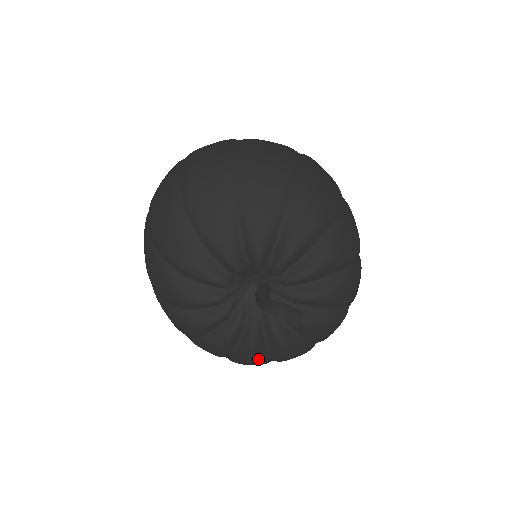
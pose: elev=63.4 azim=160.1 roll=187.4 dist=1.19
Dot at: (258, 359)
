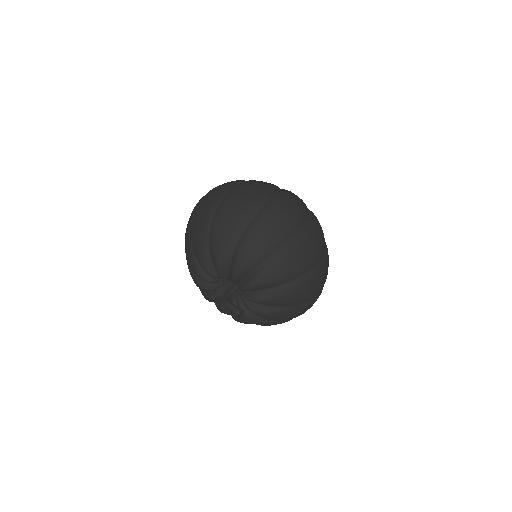
Dot at: (244, 323)
